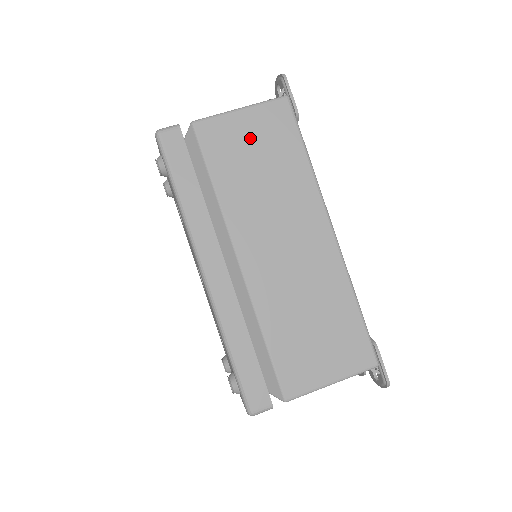
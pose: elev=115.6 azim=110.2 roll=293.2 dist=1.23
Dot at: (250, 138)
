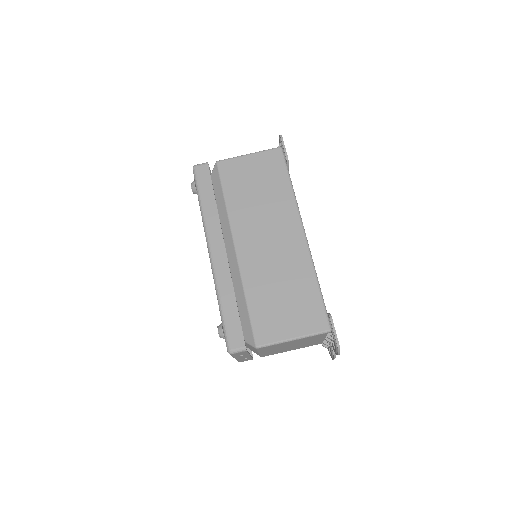
Dot at: (253, 172)
